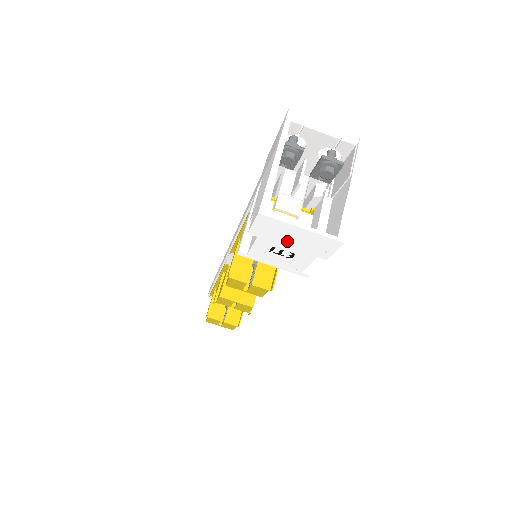
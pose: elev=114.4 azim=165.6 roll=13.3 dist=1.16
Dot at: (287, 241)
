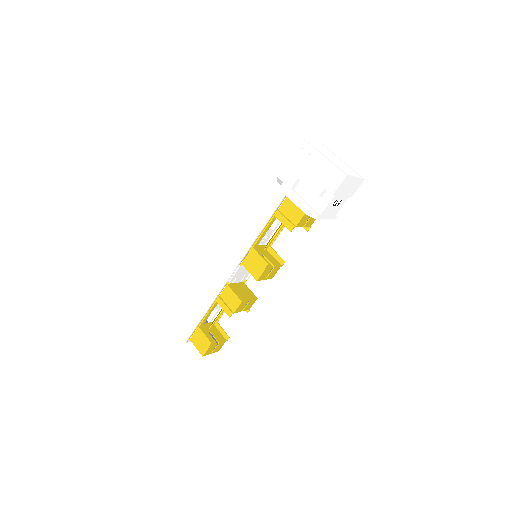
Dot at: (345, 191)
